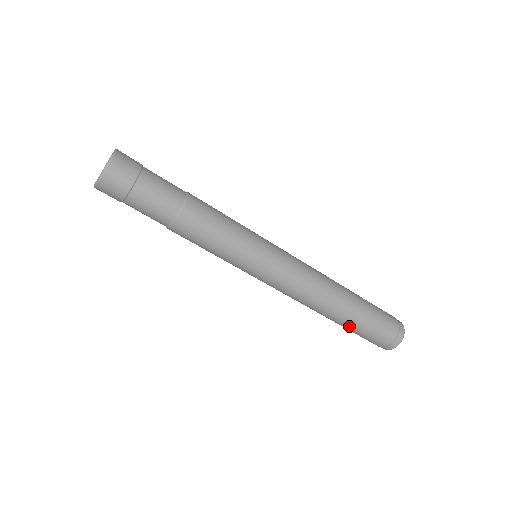
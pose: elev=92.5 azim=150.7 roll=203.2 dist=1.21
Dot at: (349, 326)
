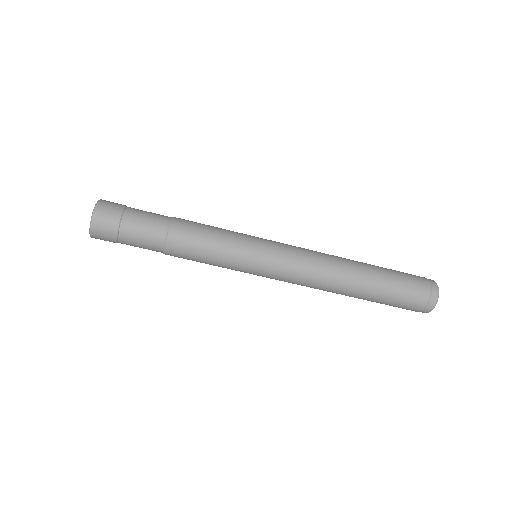
Dot at: (379, 290)
